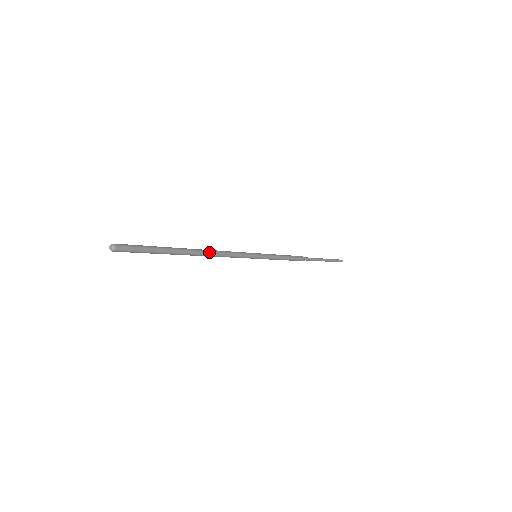
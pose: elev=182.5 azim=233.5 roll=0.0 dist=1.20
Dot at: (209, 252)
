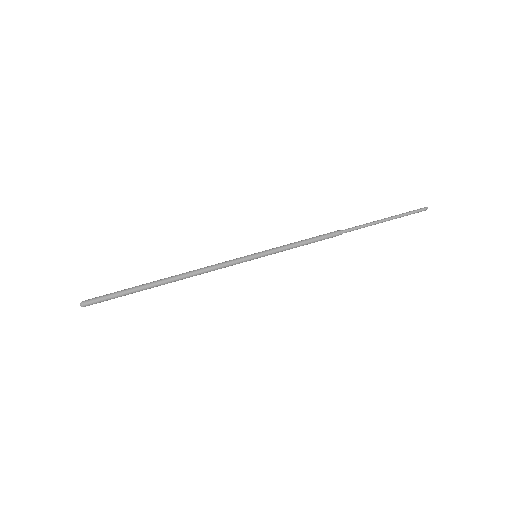
Dot at: (186, 277)
